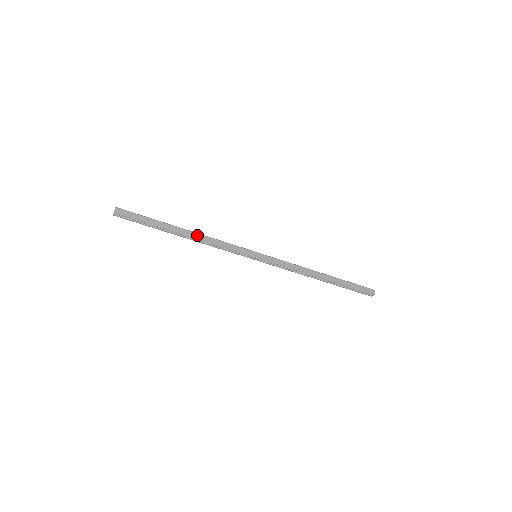
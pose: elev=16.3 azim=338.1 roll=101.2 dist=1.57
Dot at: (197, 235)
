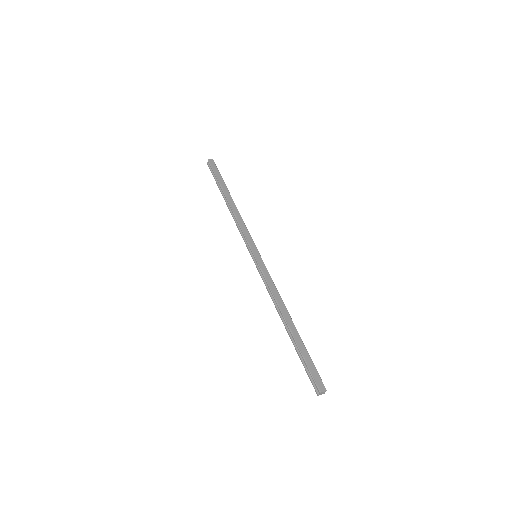
Dot at: (235, 208)
